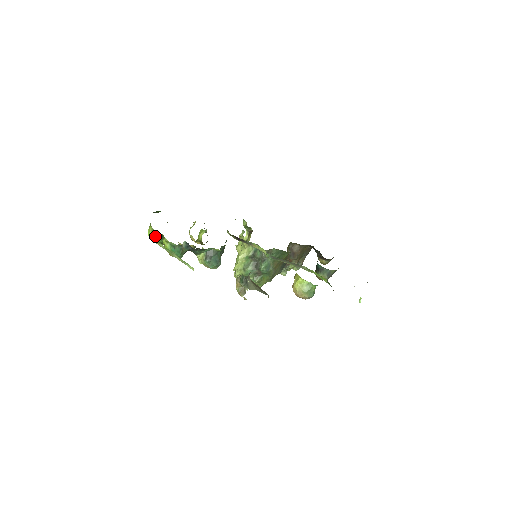
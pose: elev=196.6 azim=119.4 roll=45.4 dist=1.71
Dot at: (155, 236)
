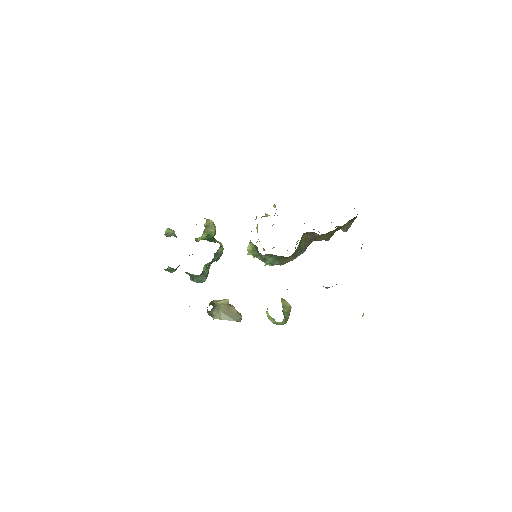
Dot at: occluded
